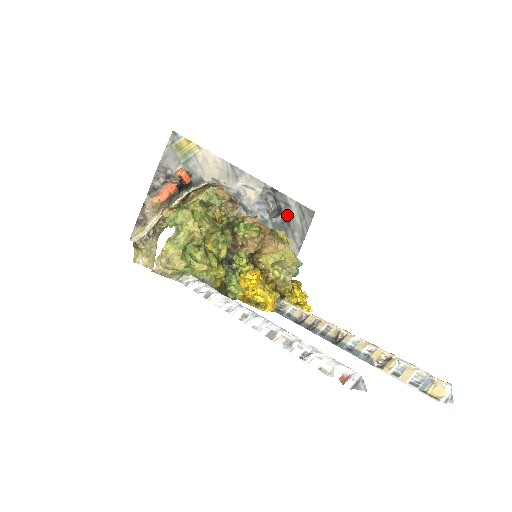
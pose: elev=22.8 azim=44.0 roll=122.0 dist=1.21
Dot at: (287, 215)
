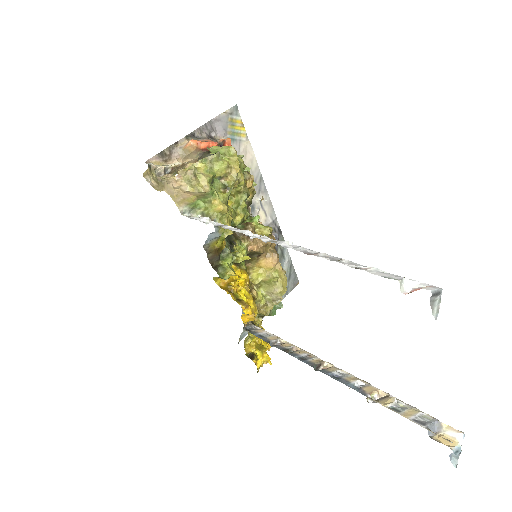
Dot at: occluded
